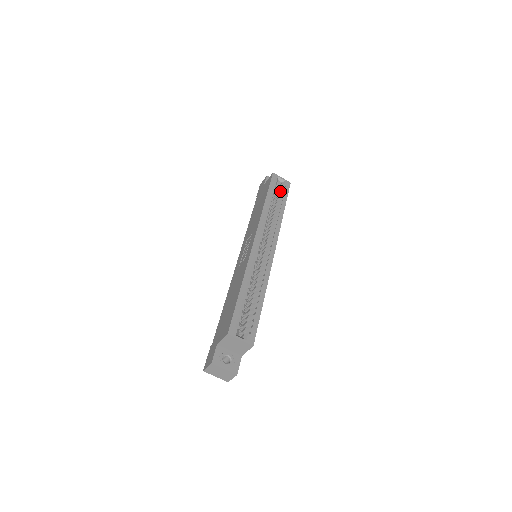
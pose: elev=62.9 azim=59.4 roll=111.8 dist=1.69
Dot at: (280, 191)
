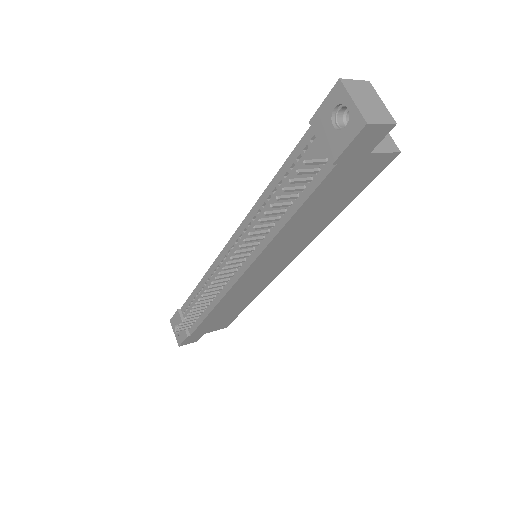
Dot at: occluded
